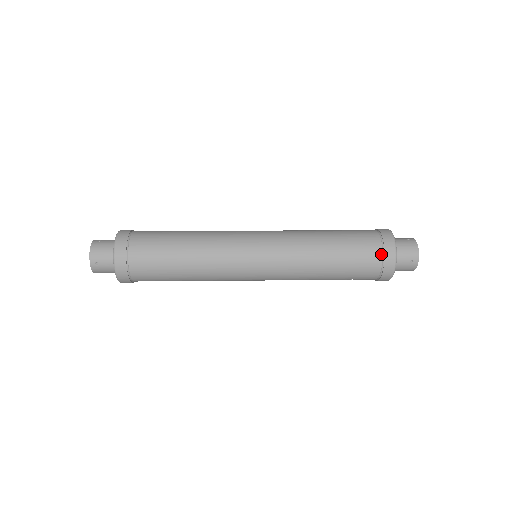
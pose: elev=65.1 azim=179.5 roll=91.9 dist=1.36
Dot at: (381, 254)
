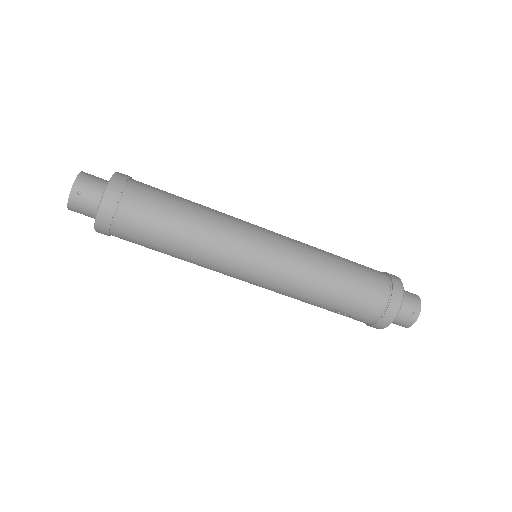
Dot at: (388, 292)
